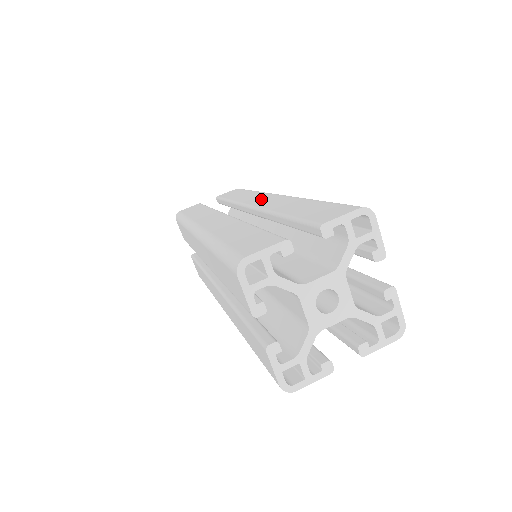
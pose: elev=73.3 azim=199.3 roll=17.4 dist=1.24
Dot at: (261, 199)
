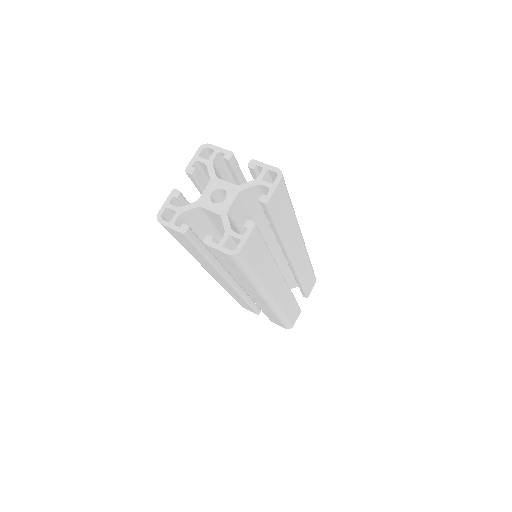
Dot at: occluded
